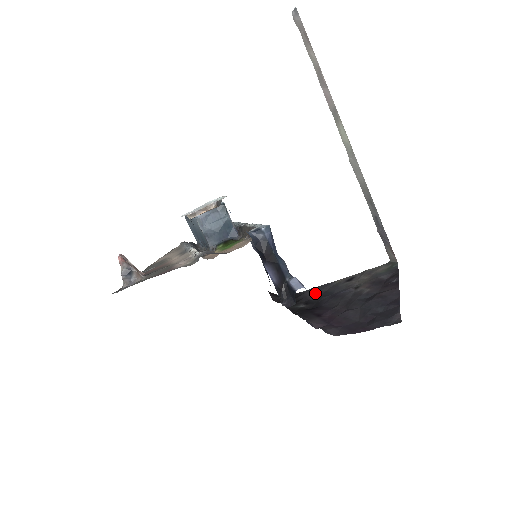
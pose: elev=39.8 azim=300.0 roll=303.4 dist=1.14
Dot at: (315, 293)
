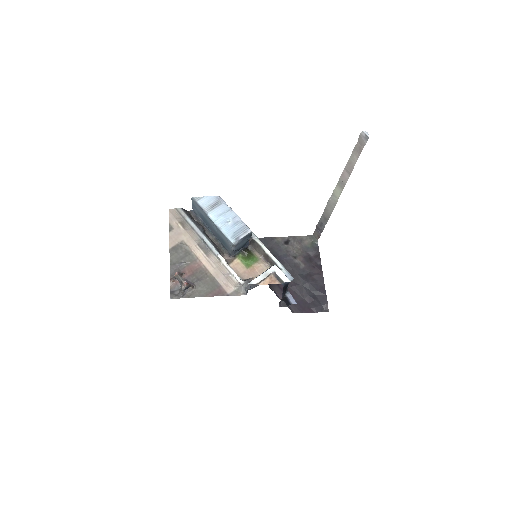
Dot at: occluded
